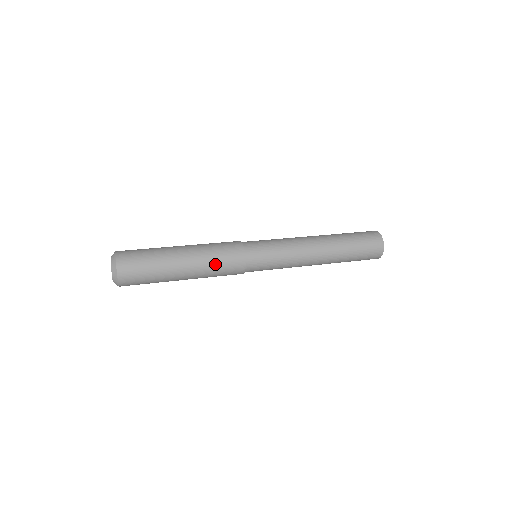
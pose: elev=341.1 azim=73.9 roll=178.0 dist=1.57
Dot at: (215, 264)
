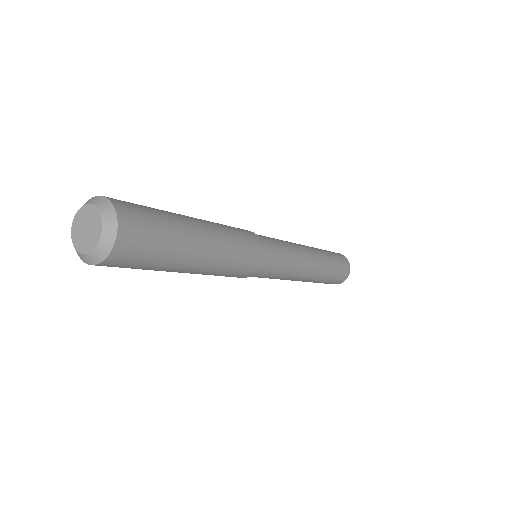
Dot at: (234, 261)
